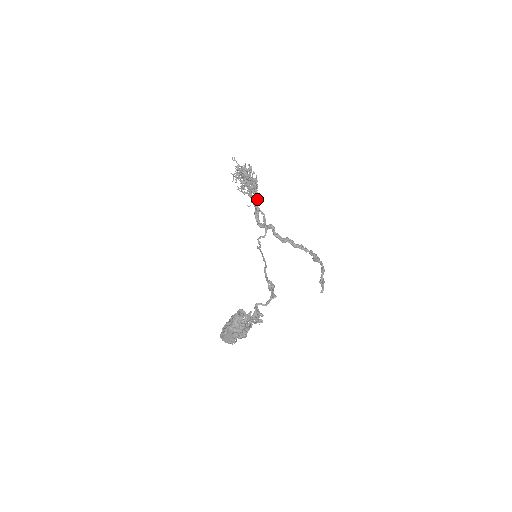
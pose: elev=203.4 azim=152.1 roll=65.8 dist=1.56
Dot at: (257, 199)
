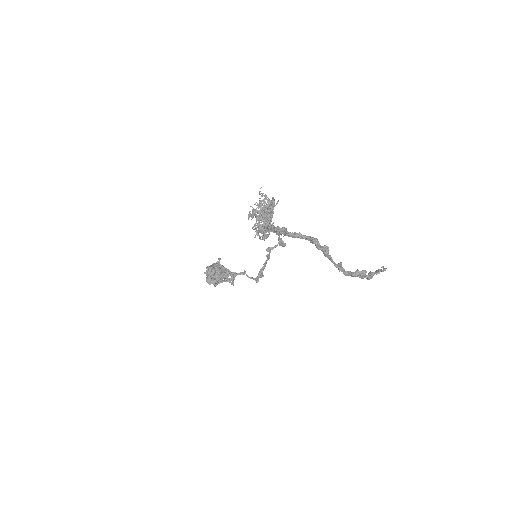
Dot at: (278, 231)
